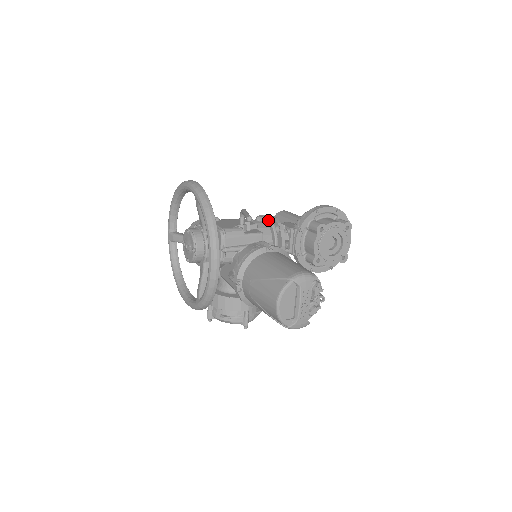
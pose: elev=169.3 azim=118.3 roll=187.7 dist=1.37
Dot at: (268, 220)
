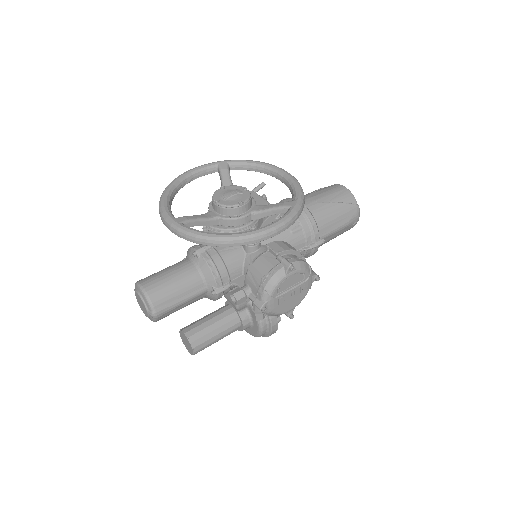
Dot at: occluded
